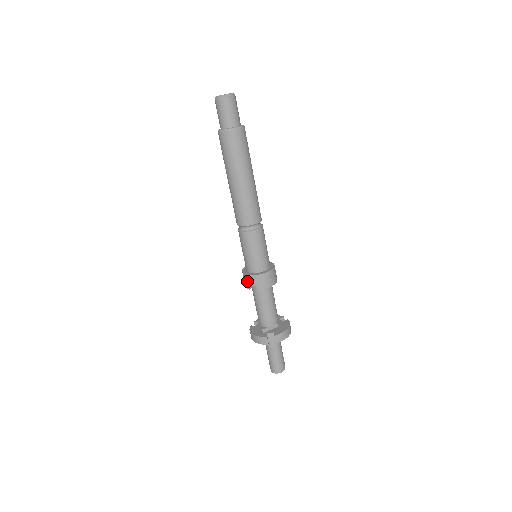
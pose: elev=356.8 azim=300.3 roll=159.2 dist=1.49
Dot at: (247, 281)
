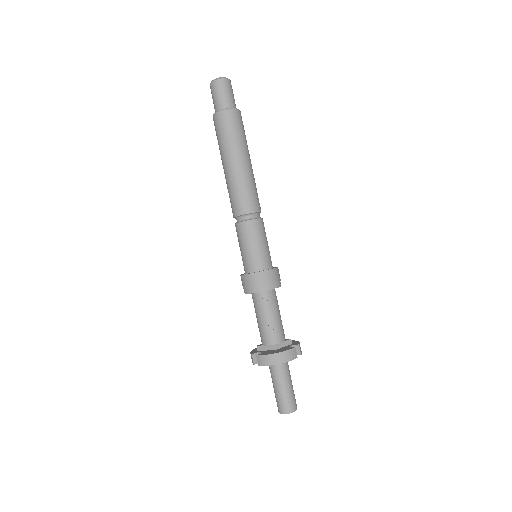
Dot at: occluded
